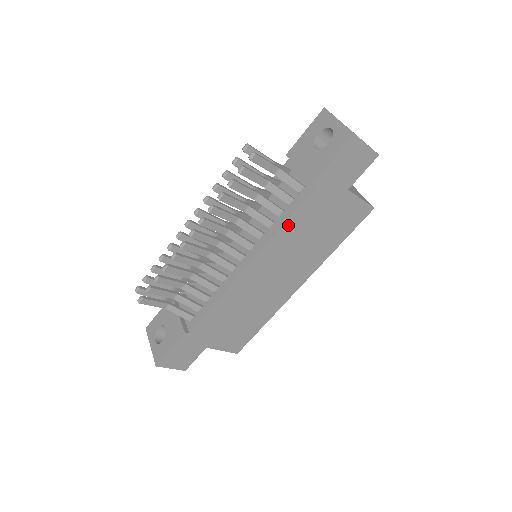
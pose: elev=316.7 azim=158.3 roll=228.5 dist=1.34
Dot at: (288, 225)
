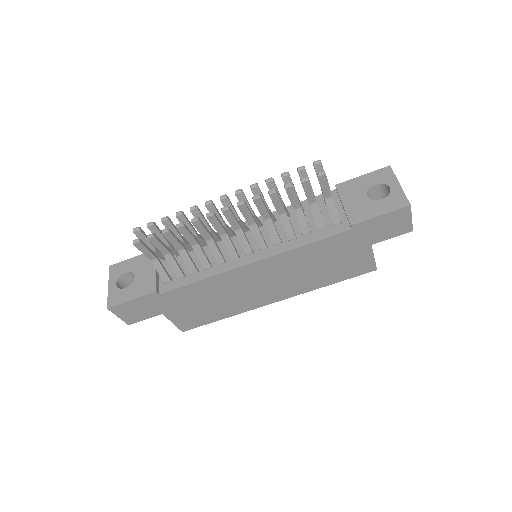
Dot at: (308, 247)
